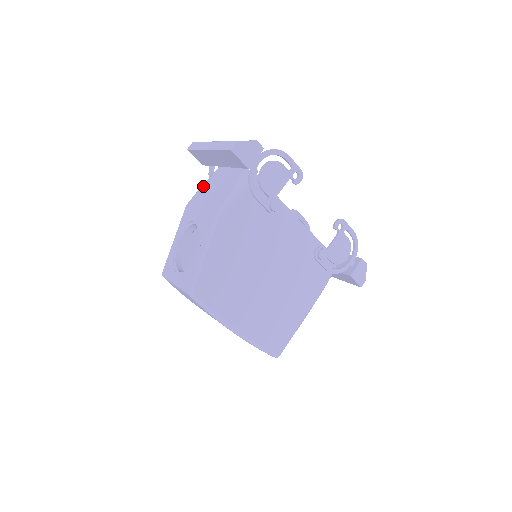
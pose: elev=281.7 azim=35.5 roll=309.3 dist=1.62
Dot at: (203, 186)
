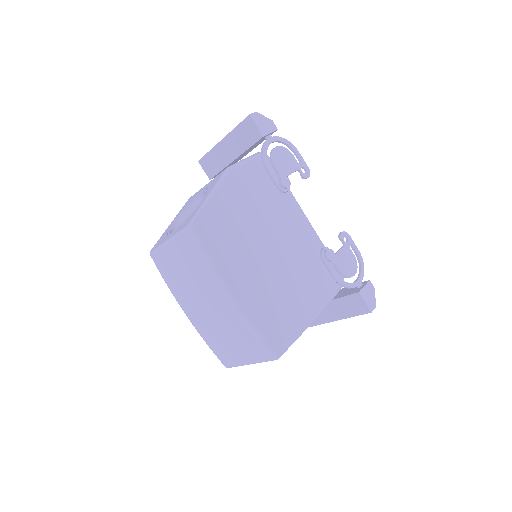
Dot at: occluded
